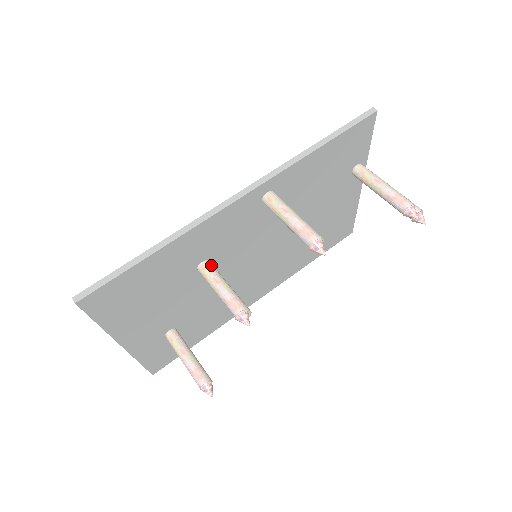
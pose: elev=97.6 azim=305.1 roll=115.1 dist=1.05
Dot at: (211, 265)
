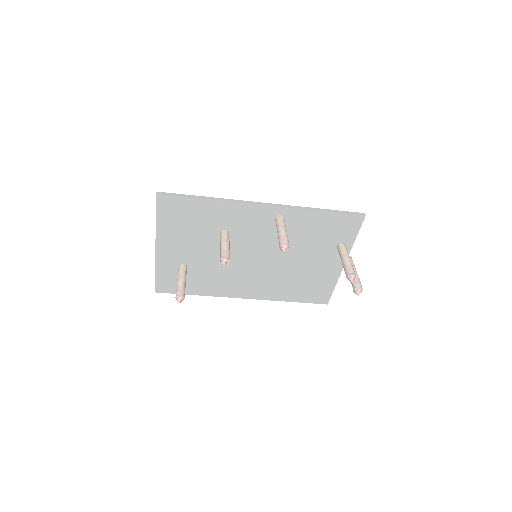
Dot at: (228, 234)
